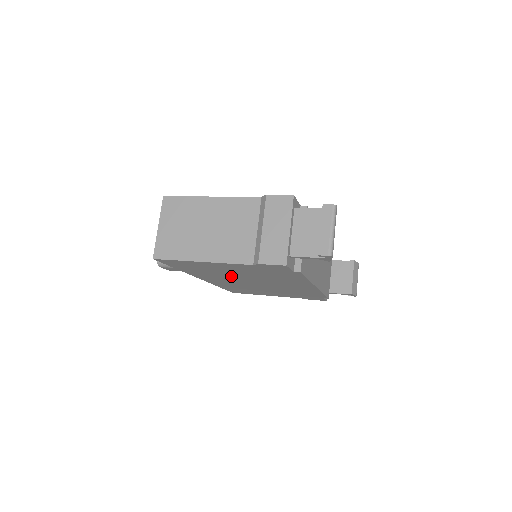
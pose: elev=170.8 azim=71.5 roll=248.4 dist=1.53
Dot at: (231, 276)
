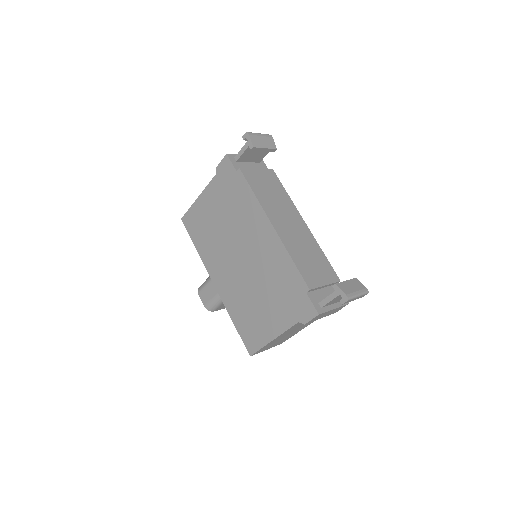
Dot at: (222, 240)
